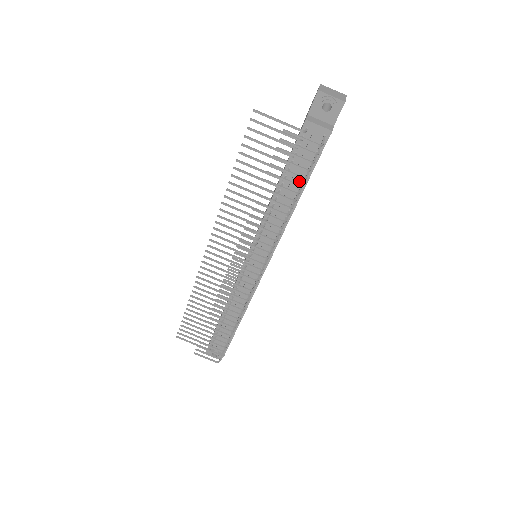
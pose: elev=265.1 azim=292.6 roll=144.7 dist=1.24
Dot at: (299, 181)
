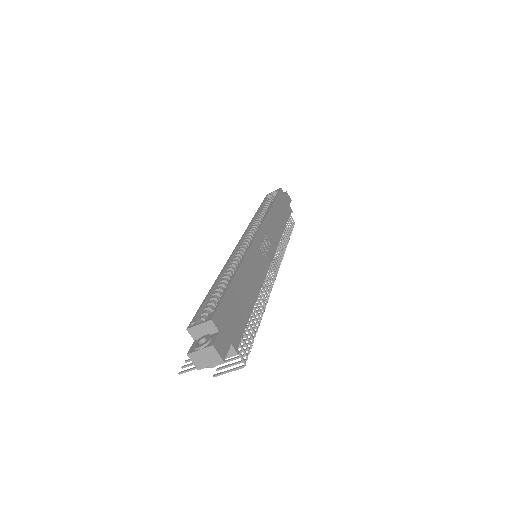
Dot at: occluded
